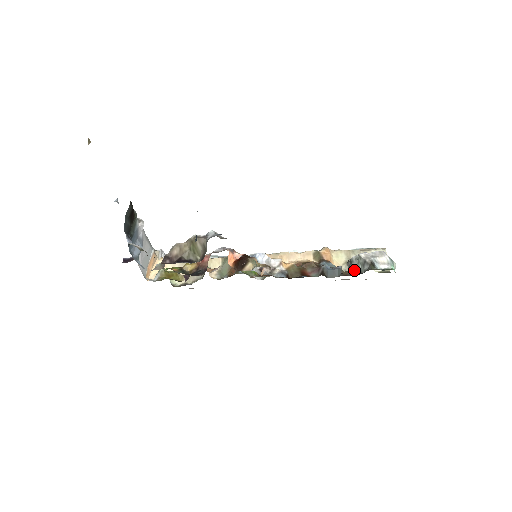
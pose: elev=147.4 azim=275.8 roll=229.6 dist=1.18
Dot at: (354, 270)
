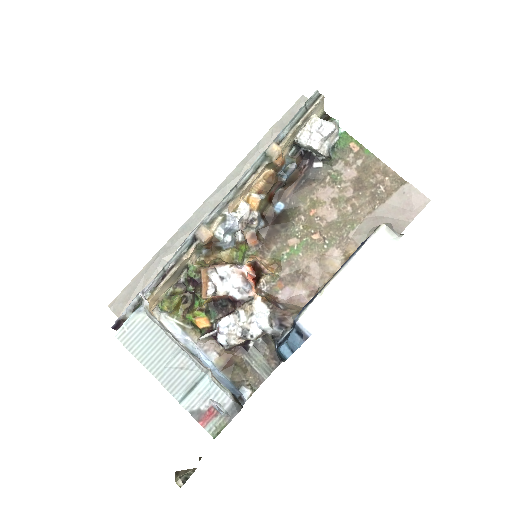
Dot at: (303, 151)
